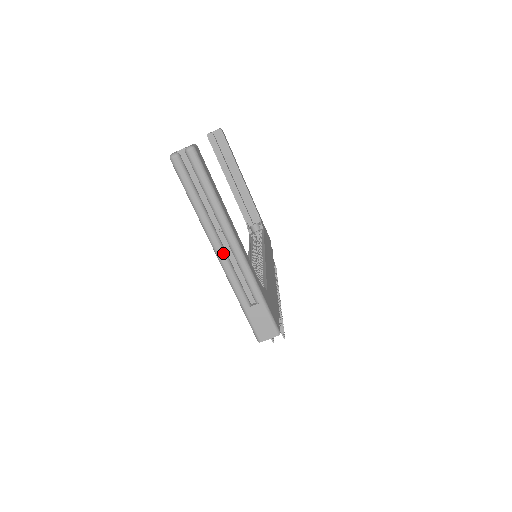
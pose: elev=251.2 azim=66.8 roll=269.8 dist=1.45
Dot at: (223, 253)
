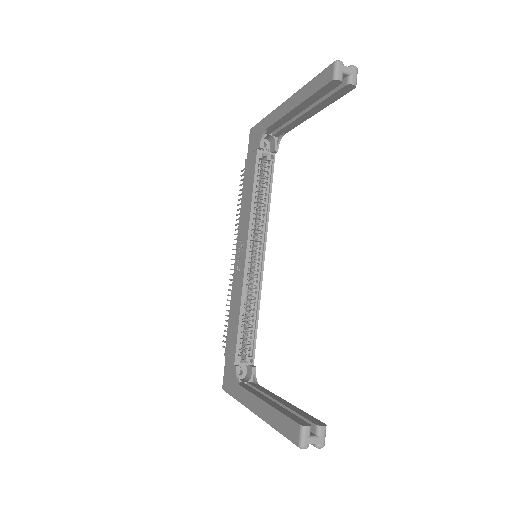
Dot at: occluded
